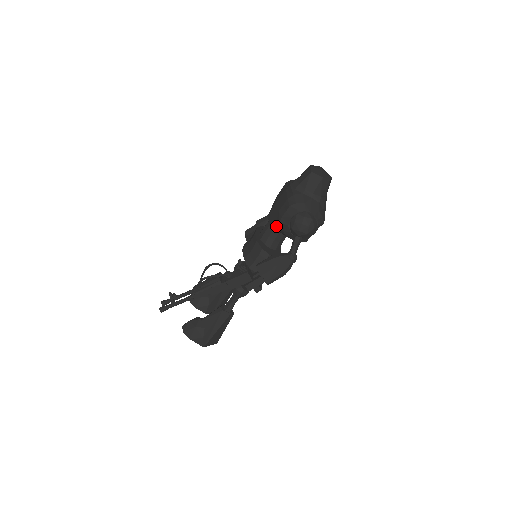
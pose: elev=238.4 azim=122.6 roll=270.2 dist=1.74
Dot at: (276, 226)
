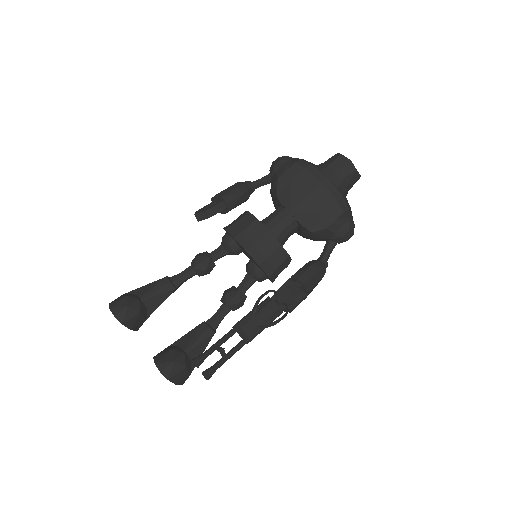
Dot at: (317, 231)
